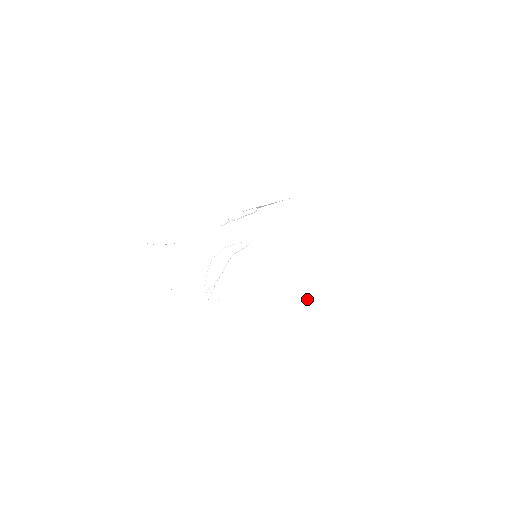
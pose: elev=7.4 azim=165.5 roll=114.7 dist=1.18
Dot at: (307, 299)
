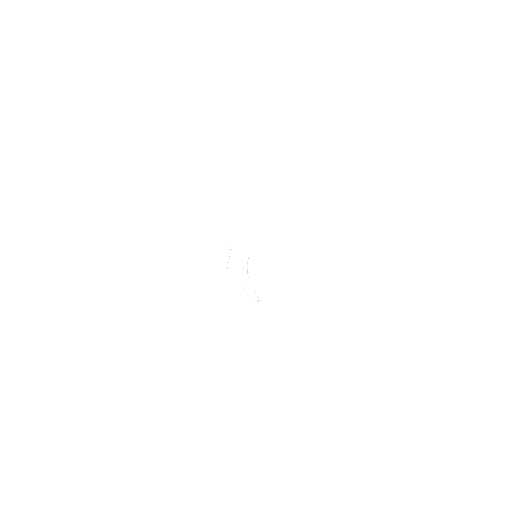
Dot at: (299, 248)
